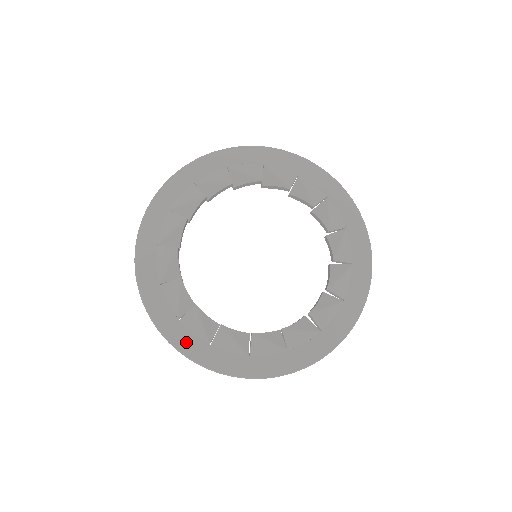
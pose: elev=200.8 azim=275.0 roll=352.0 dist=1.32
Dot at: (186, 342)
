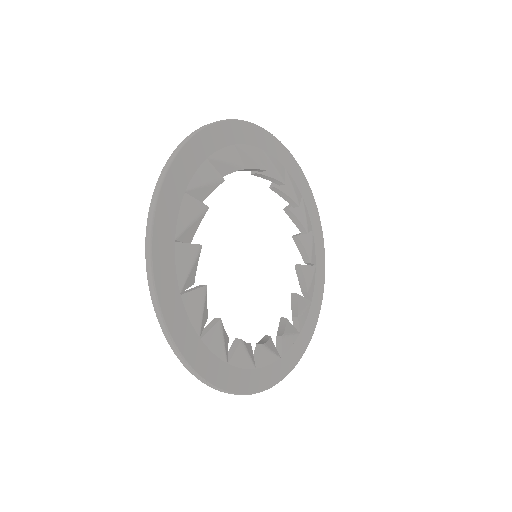
Dot at: (180, 326)
